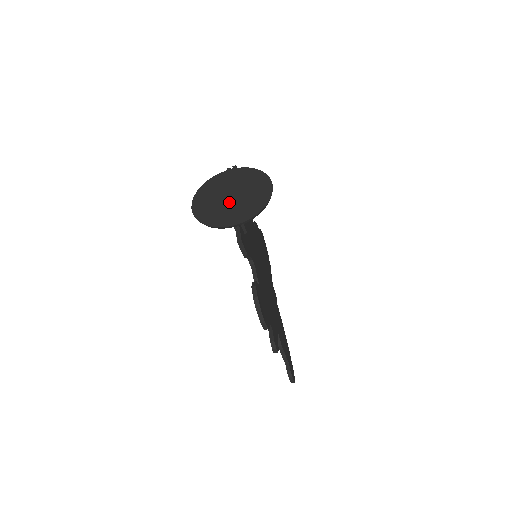
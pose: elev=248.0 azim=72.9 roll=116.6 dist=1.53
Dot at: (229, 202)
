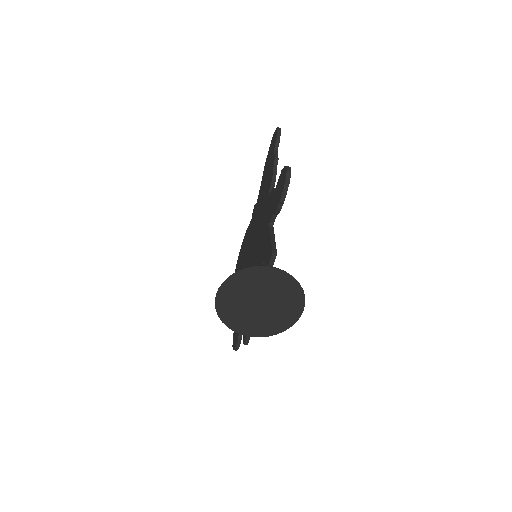
Dot at: (255, 310)
